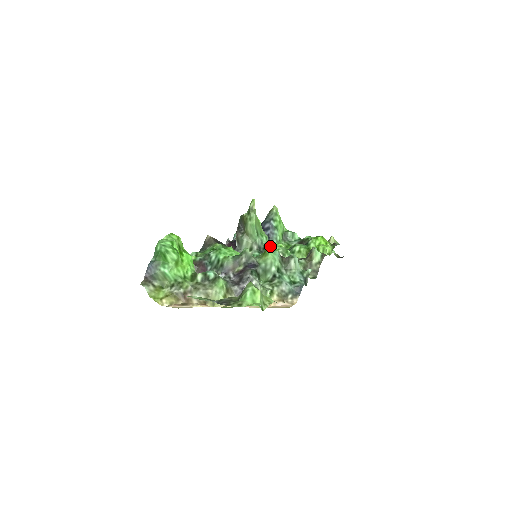
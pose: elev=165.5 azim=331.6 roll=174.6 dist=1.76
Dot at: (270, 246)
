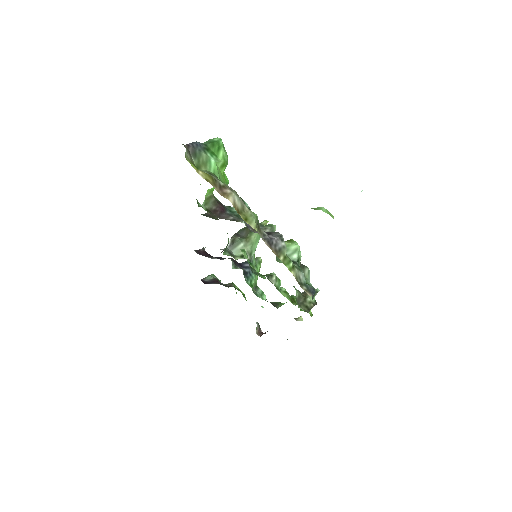
Dot at: occluded
